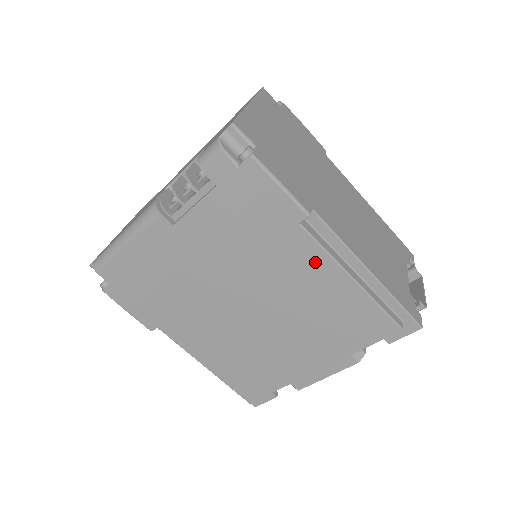
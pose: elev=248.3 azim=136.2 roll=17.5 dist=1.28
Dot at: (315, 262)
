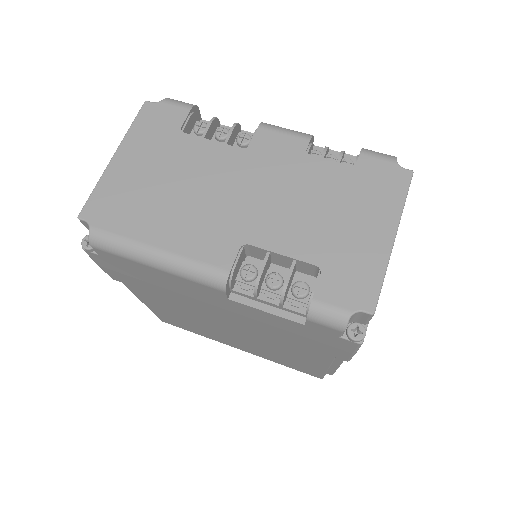
Dot at: (316, 359)
